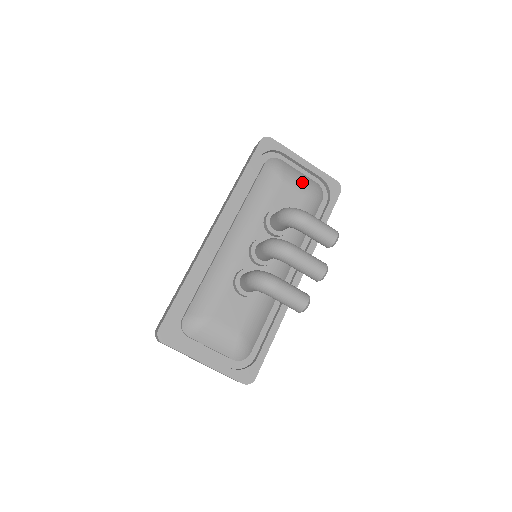
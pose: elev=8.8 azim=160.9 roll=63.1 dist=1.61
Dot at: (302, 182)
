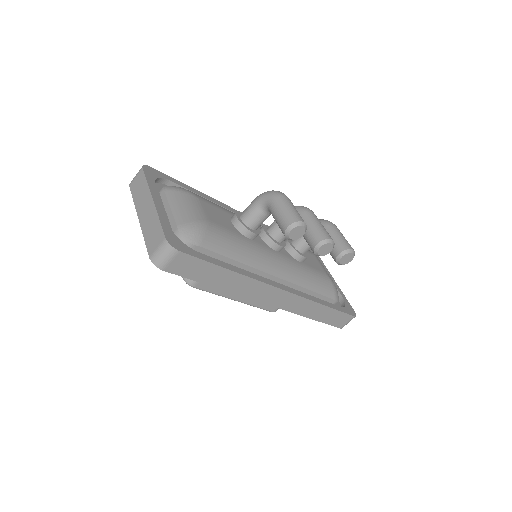
Dot at: occluded
